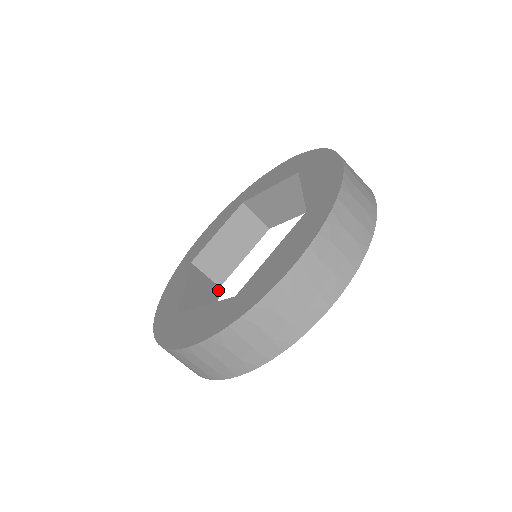
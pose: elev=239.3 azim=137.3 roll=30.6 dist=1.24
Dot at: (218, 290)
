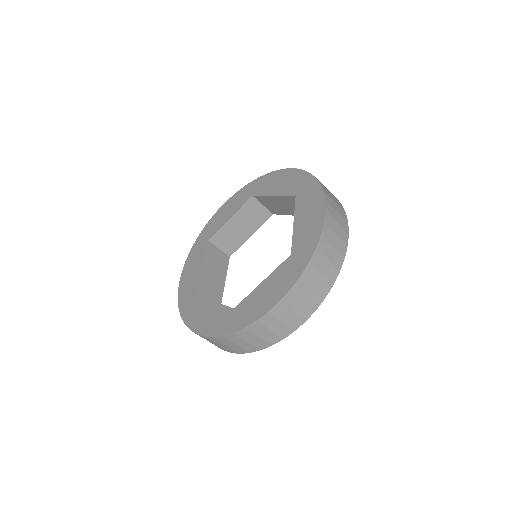
Dot at: occluded
